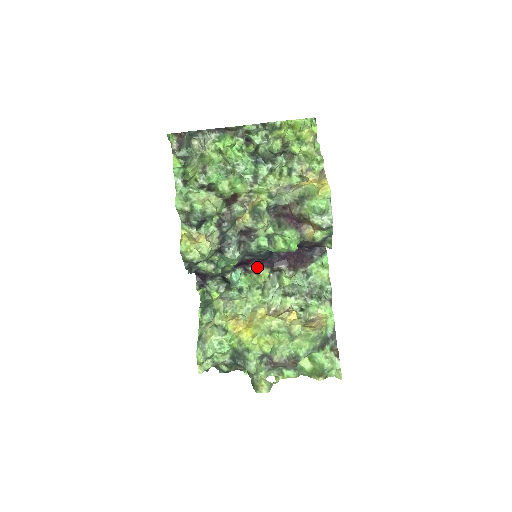
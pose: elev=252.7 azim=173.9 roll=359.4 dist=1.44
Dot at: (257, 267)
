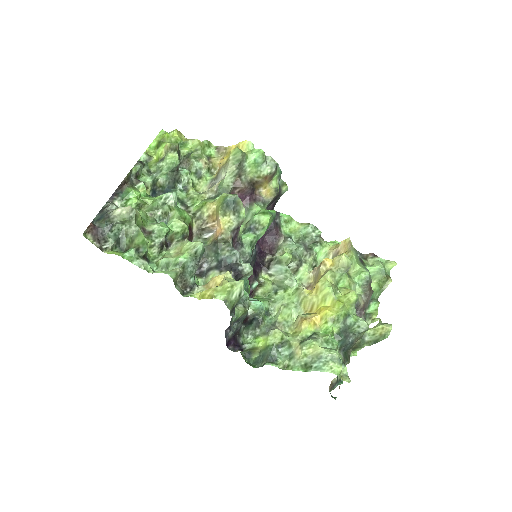
Dot at: (256, 279)
